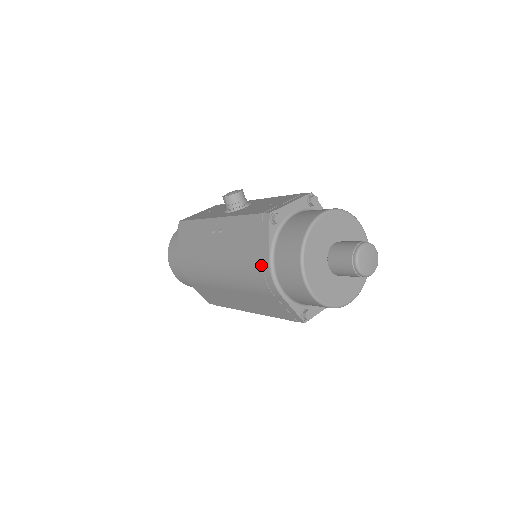
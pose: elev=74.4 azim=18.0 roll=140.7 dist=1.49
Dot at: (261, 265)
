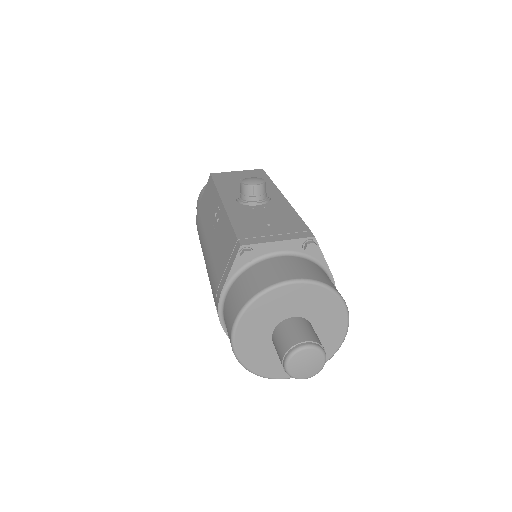
Dot at: (216, 291)
